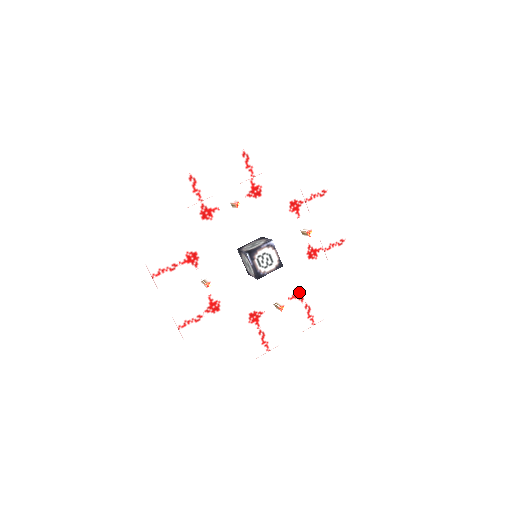
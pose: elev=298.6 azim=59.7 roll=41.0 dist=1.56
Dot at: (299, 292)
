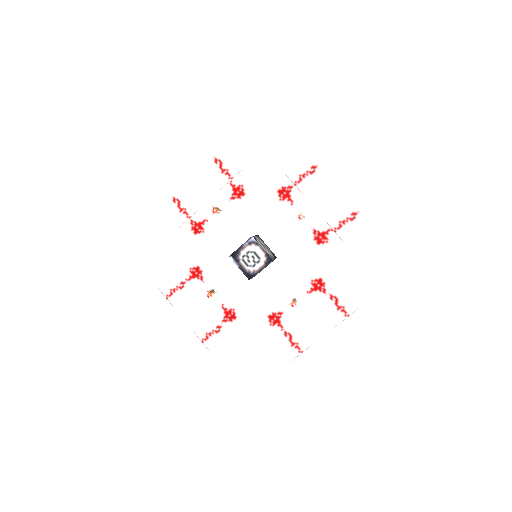
Dot at: (318, 283)
